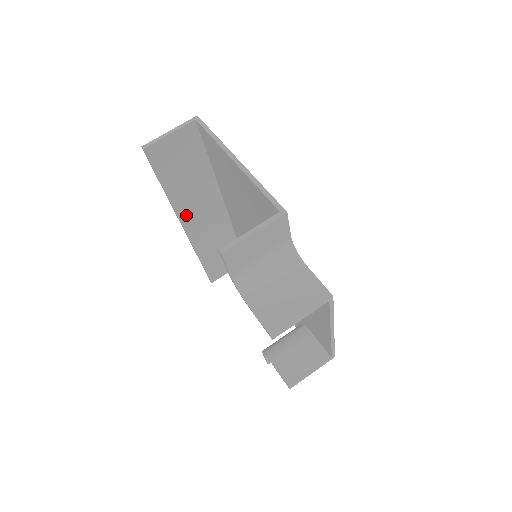
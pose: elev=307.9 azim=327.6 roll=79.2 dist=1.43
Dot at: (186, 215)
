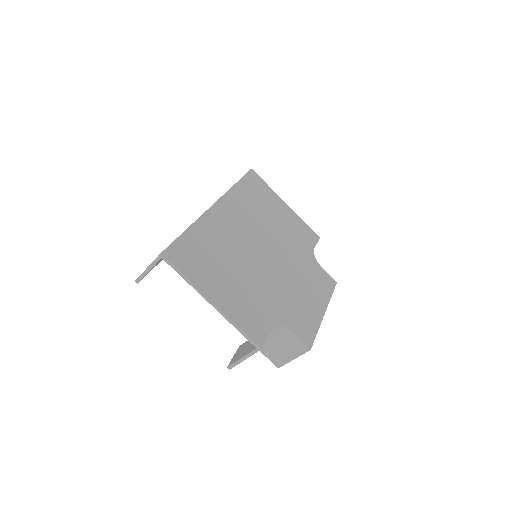
Dot at: occluded
